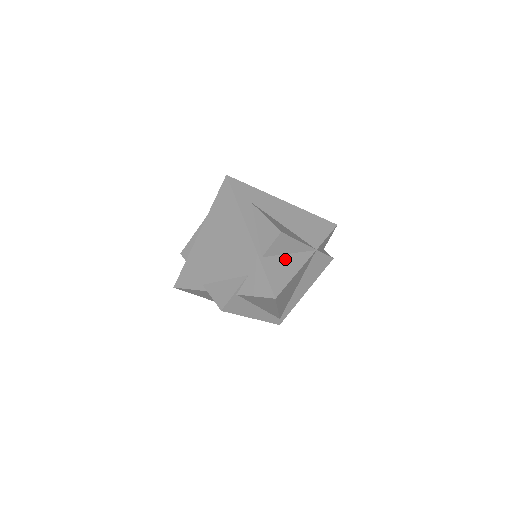
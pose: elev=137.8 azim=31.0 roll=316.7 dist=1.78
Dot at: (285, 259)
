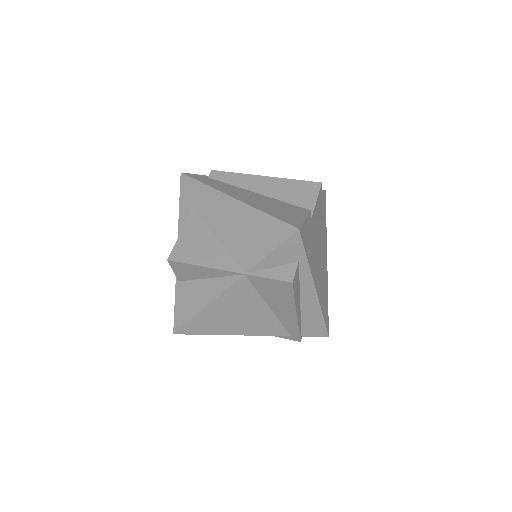
Dot at: (201, 285)
